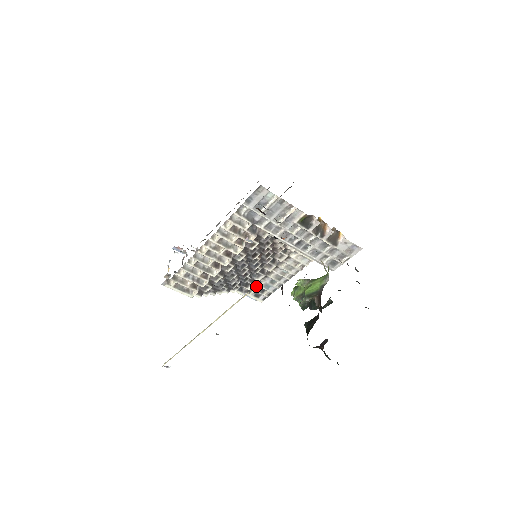
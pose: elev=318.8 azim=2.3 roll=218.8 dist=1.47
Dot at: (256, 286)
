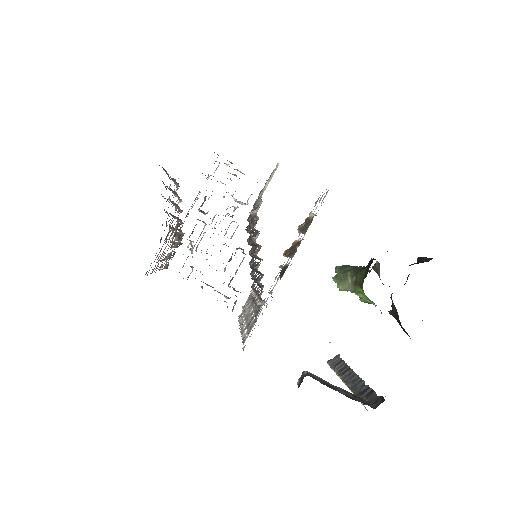
Dot at: occluded
